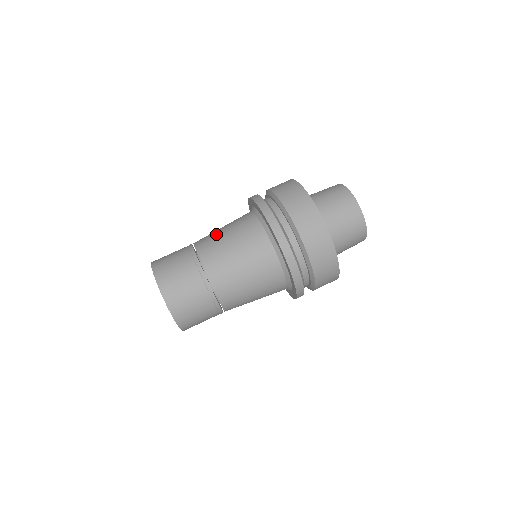
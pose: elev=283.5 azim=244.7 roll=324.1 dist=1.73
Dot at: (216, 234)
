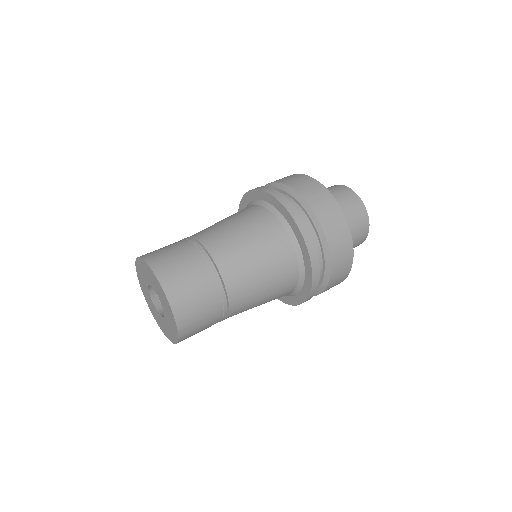
Dot at: (219, 225)
